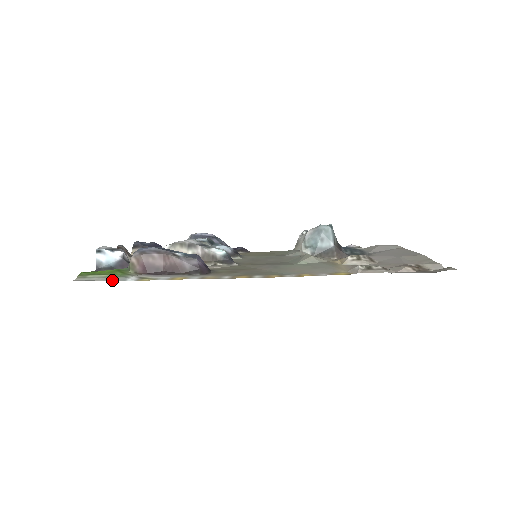
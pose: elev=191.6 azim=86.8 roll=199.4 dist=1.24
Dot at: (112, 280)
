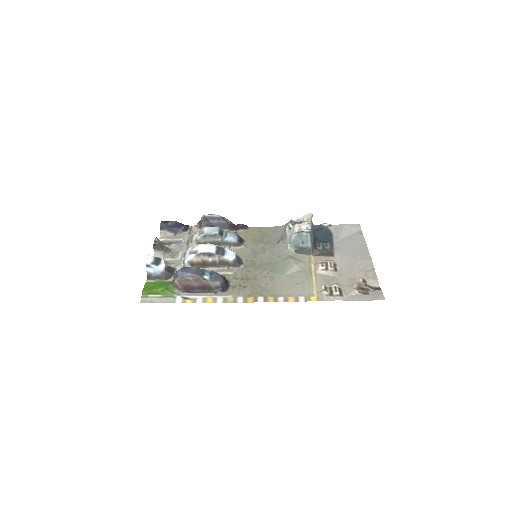
Dot at: (166, 302)
